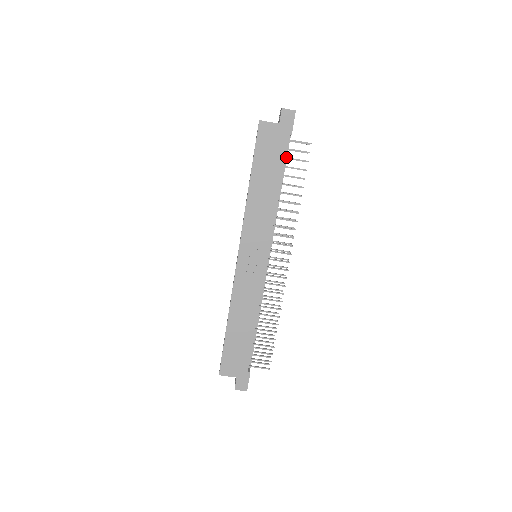
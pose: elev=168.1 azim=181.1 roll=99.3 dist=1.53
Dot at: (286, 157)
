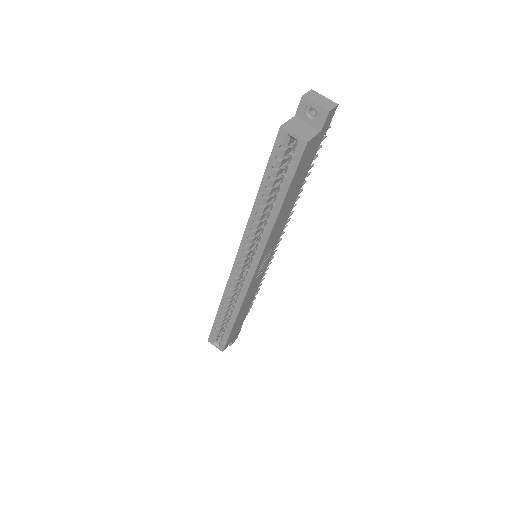
Dot at: occluded
